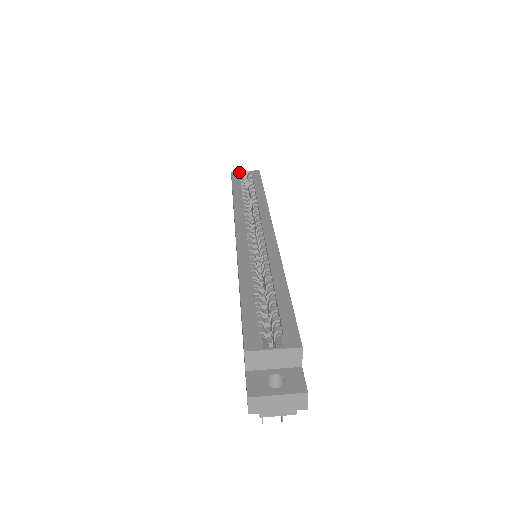
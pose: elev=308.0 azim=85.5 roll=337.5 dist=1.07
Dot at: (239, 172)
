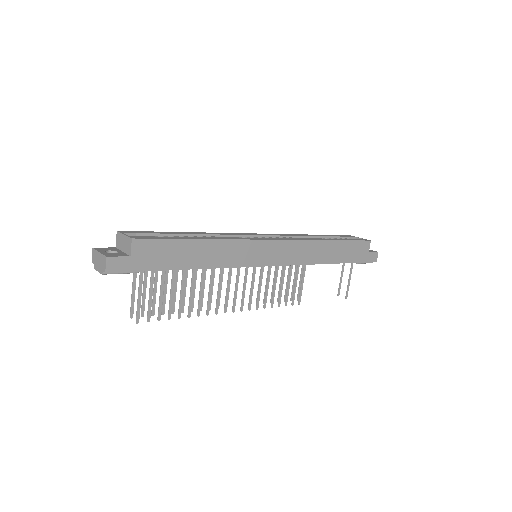
Dot at: (354, 236)
